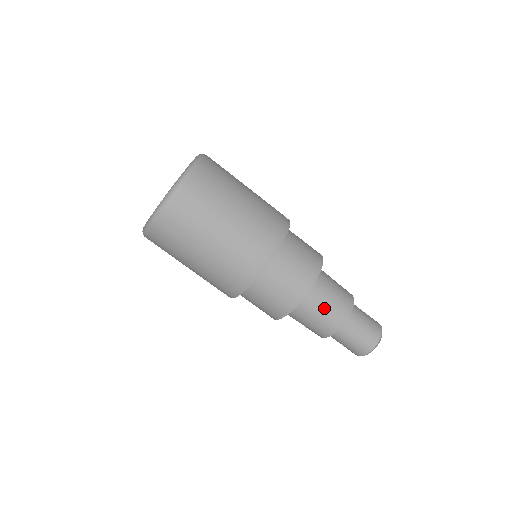
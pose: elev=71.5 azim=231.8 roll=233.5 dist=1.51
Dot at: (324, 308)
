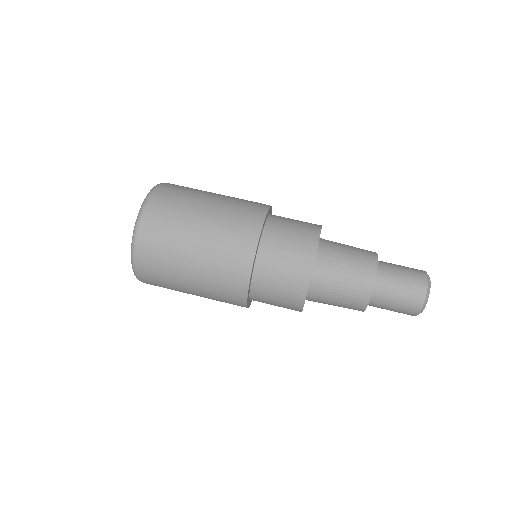
Dot at: (347, 252)
